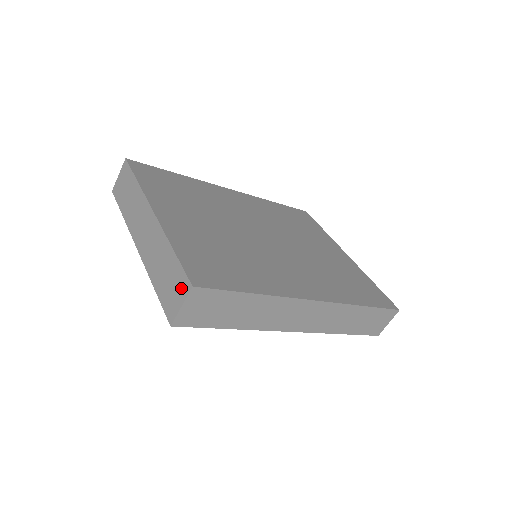
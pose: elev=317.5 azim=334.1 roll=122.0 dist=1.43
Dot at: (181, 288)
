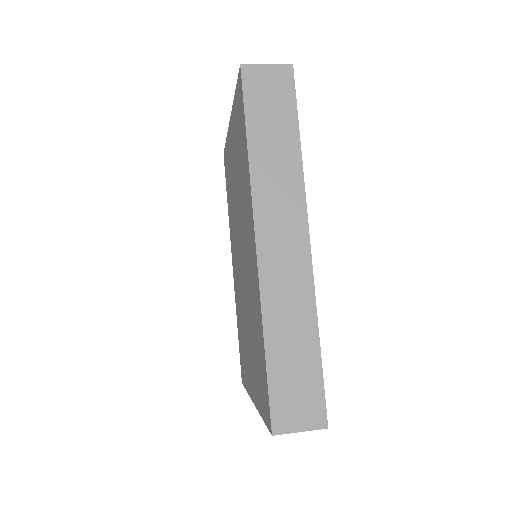
Dot at: occluded
